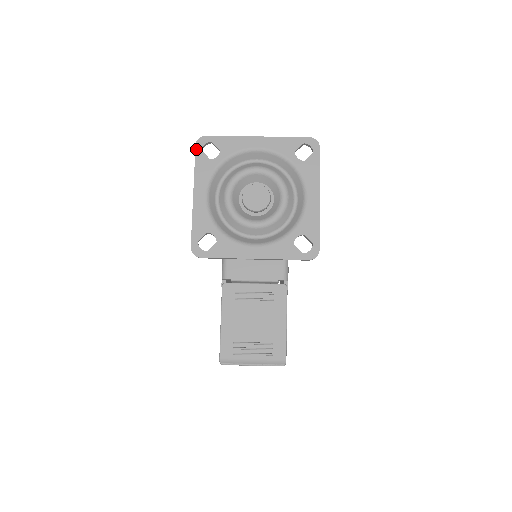
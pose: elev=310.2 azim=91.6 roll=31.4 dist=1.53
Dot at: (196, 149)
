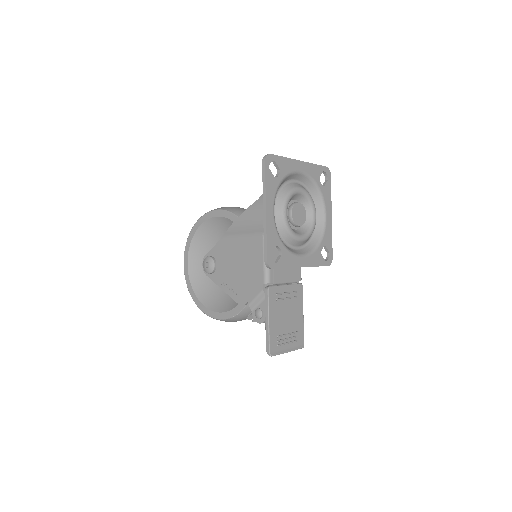
Dot at: (266, 166)
